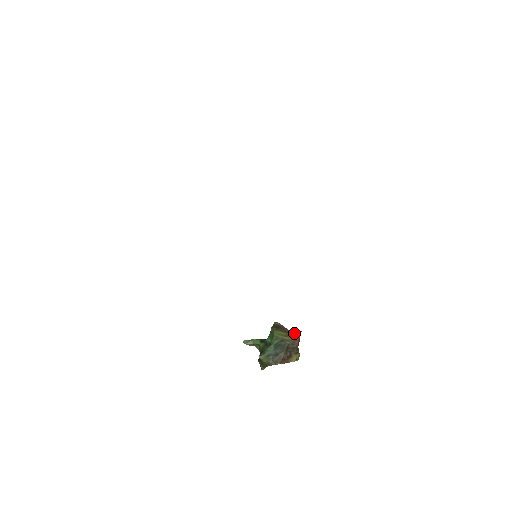
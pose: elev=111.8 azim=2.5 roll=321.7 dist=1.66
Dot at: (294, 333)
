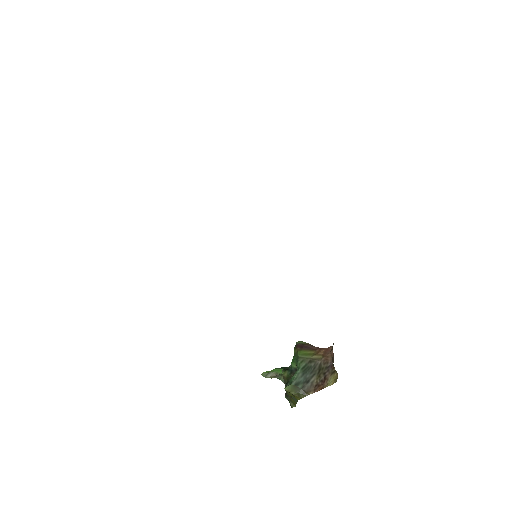
Dot at: (324, 348)
